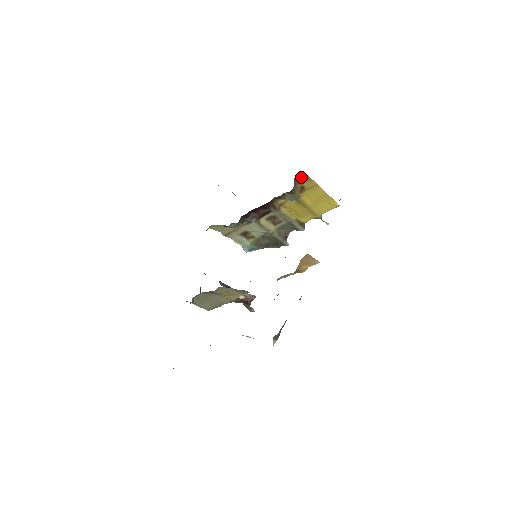
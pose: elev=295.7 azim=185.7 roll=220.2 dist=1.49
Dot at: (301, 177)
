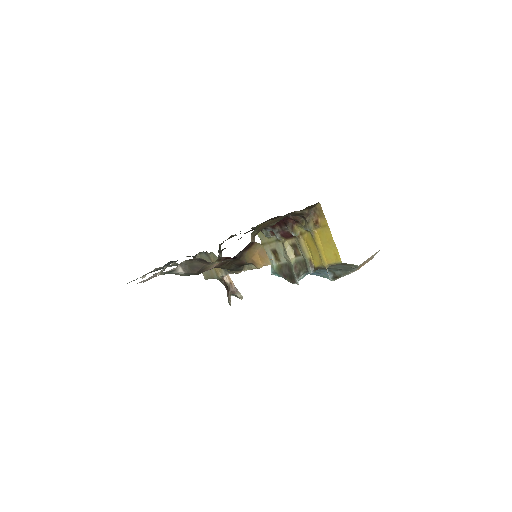
Dot at: (318, 210)
